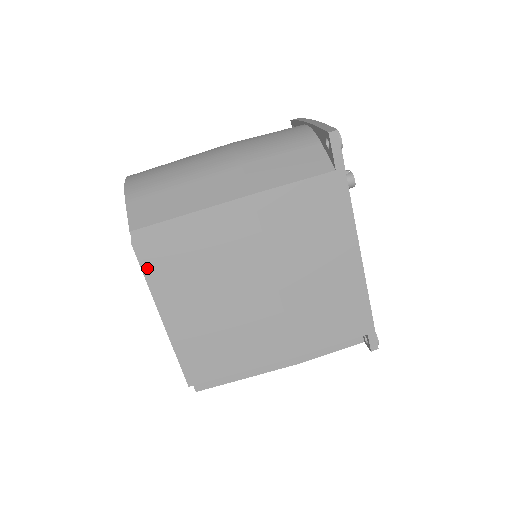
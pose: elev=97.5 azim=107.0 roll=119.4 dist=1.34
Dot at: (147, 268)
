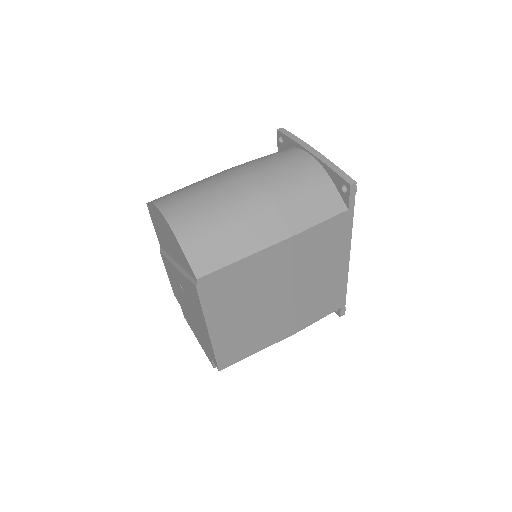
Dot at: (205, 302)
